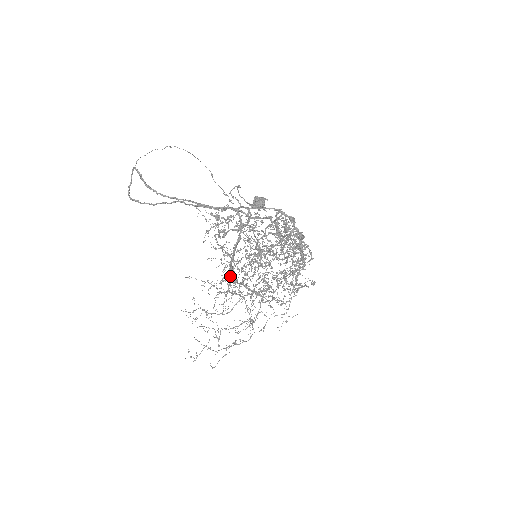
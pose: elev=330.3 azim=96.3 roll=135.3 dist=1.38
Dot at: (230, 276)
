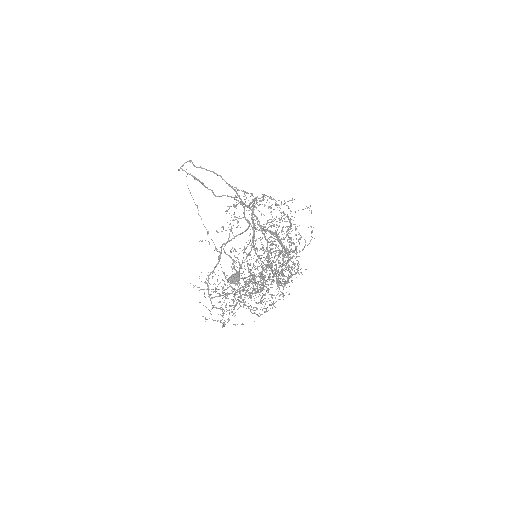
Dot at: (221, 322)
